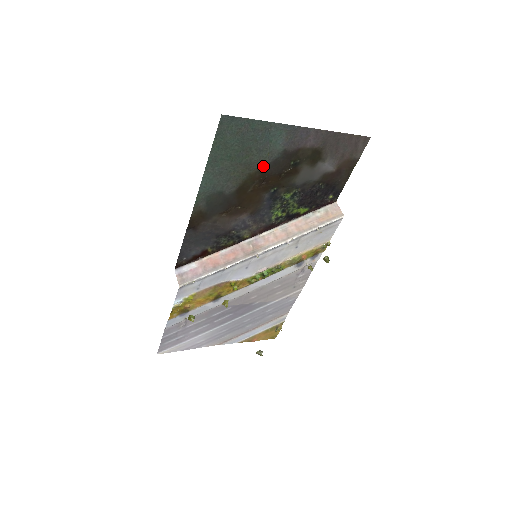
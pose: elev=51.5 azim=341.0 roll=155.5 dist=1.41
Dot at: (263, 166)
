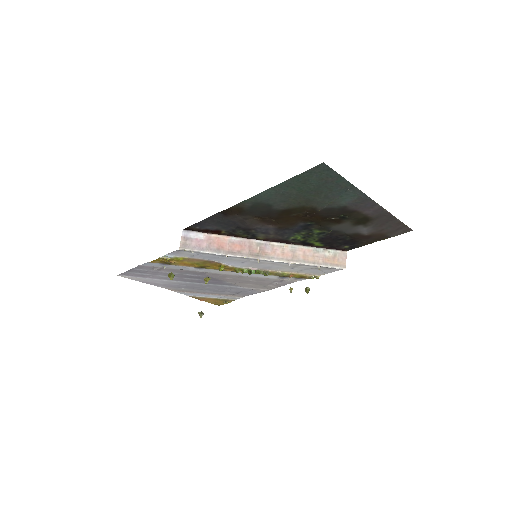
Dot at: (319, 207)
